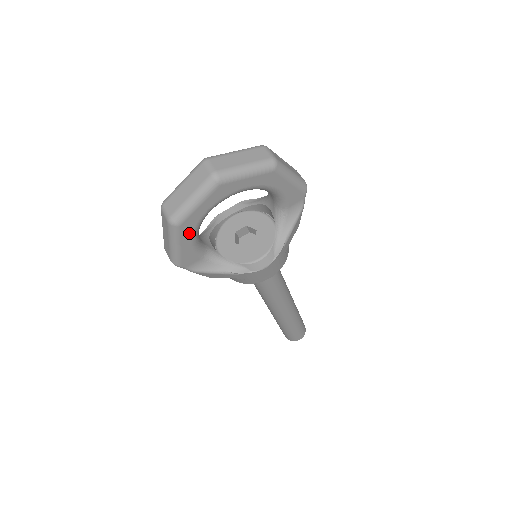
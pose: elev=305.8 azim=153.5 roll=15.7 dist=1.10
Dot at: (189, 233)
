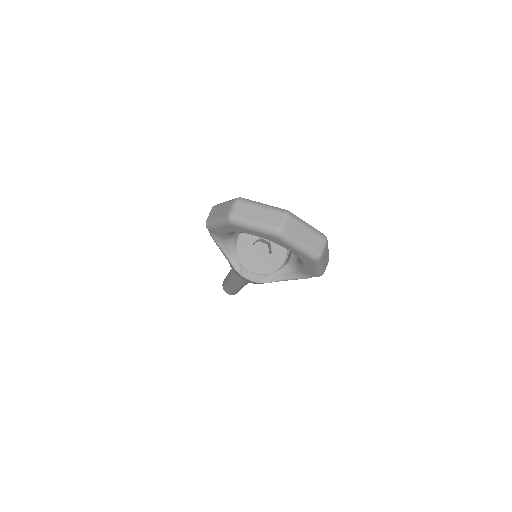
Dot at: (232, 229)
